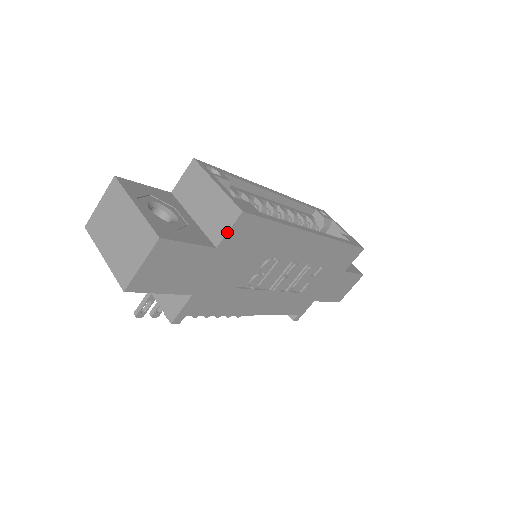
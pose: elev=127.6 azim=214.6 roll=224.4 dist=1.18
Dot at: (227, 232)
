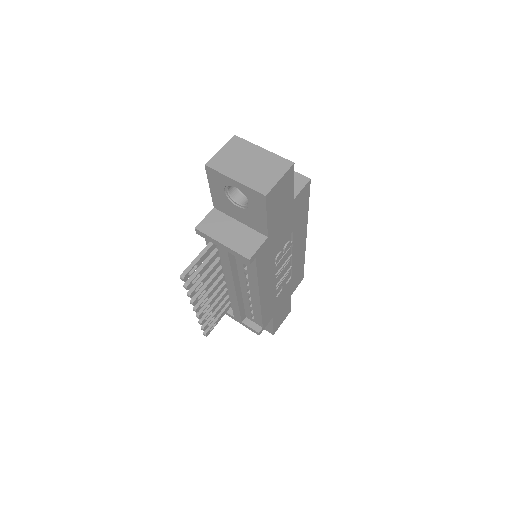
Dot at: (301, 190)
